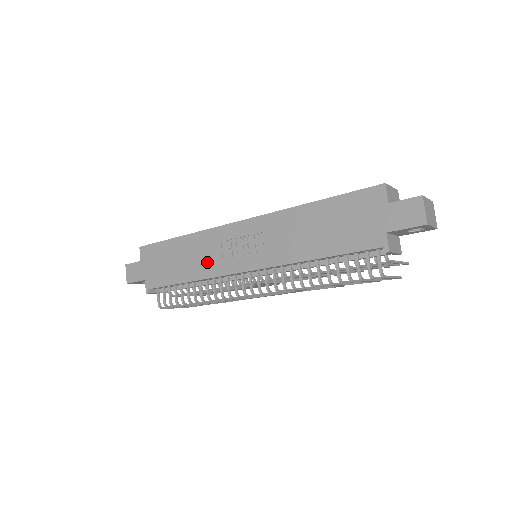
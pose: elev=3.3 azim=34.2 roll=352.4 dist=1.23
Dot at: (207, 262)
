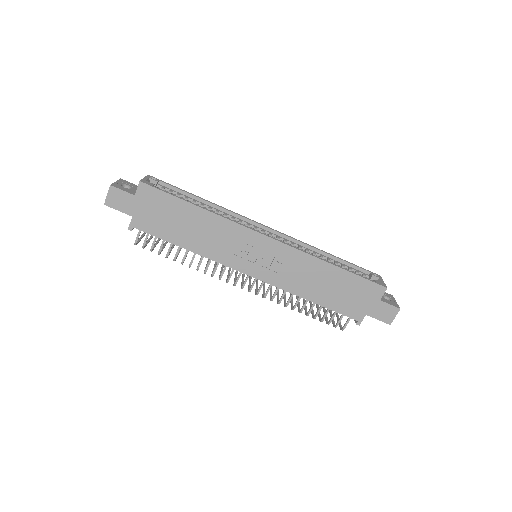
Dot at: (217, 247)
